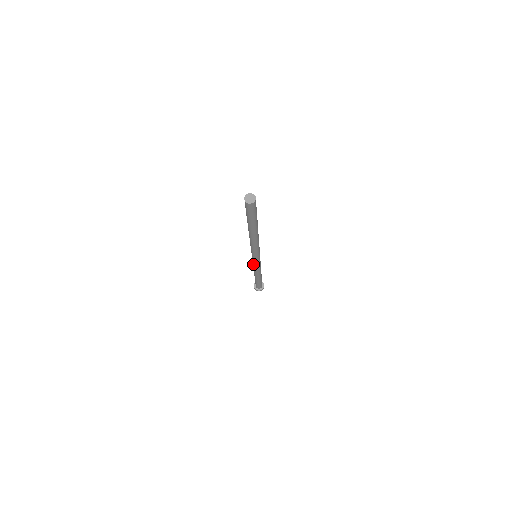
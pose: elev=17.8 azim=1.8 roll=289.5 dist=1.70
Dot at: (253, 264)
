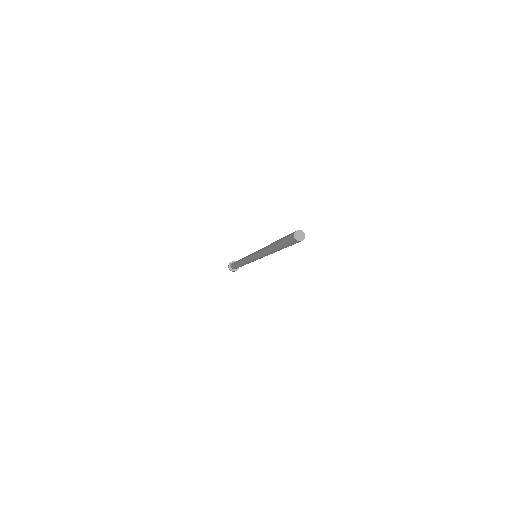
Dot at: occluded
